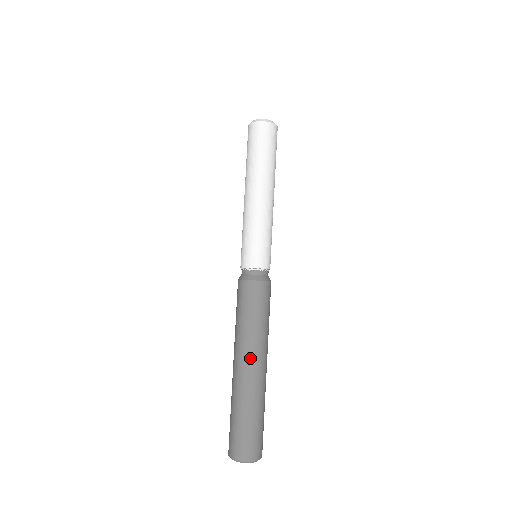
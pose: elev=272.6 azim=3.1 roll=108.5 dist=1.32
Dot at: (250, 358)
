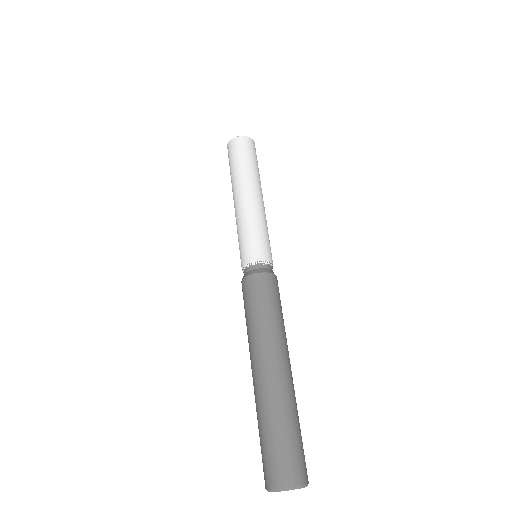
Dot at: (286, 355)
